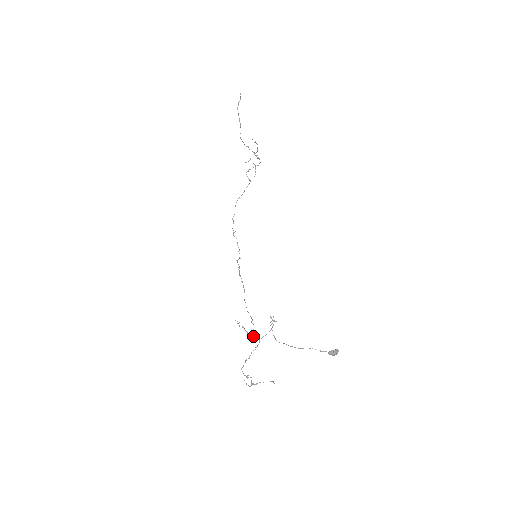
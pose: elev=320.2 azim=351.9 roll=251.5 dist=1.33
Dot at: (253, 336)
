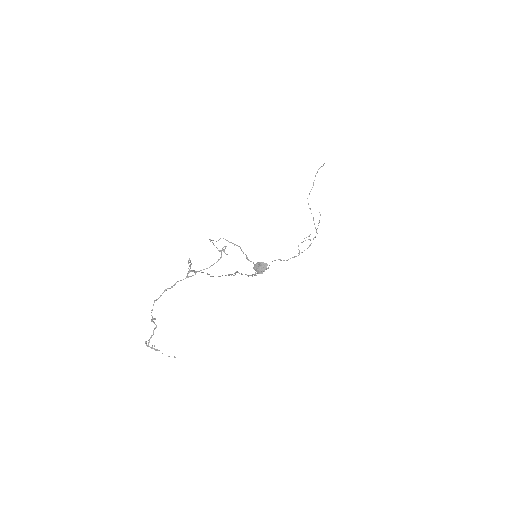
Dot at: (193, 270)
